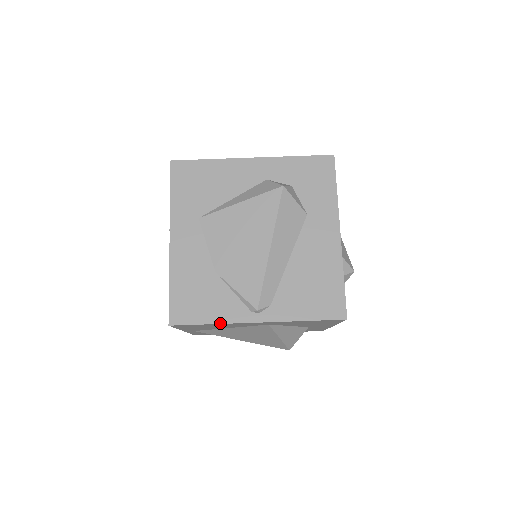
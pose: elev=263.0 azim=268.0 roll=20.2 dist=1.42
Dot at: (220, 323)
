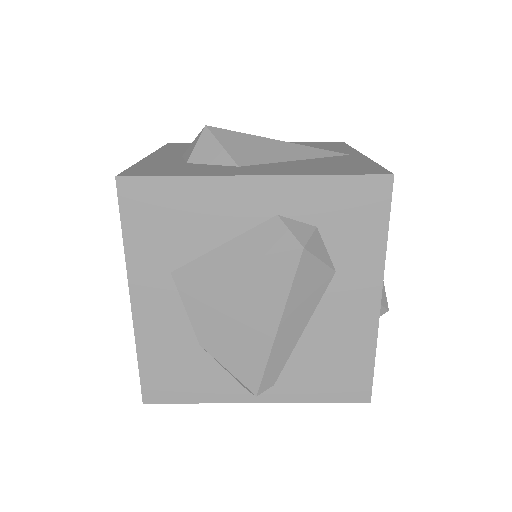
Dot at: occluded
